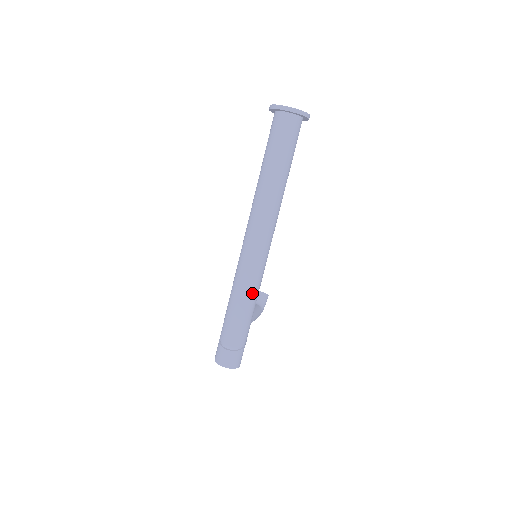
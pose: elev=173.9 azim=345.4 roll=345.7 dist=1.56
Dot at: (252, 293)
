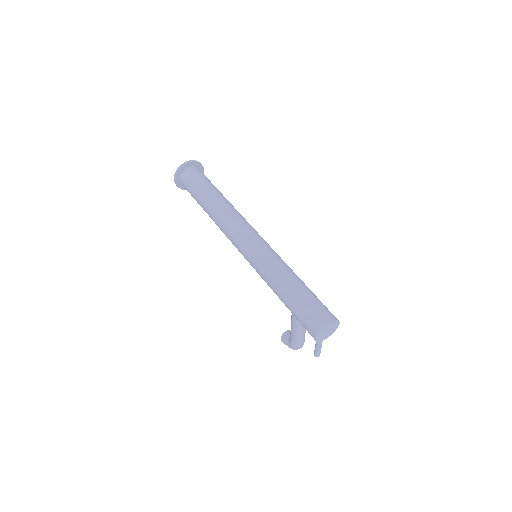
Dot at: (282, 261)
